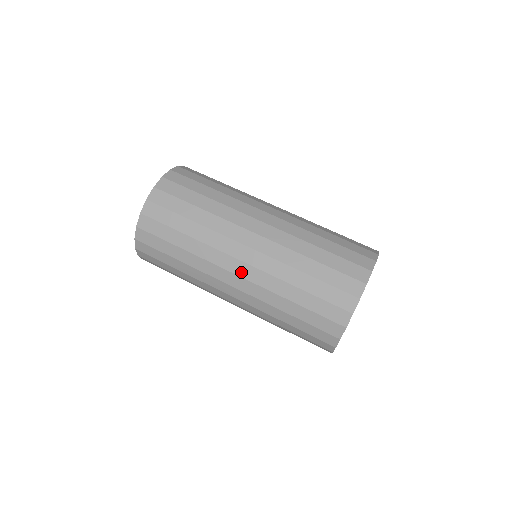
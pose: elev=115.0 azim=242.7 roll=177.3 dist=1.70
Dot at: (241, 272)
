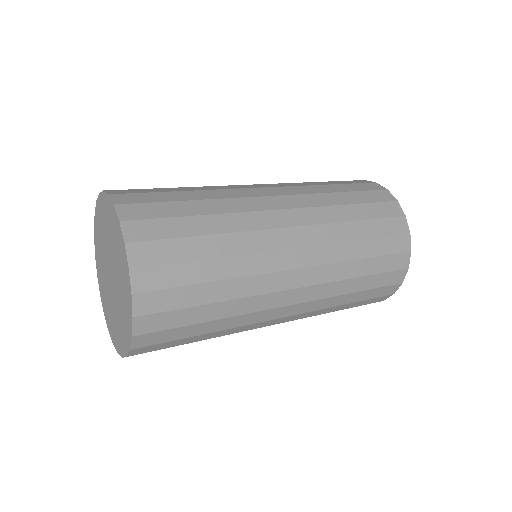
Dot at: (275, 193)
